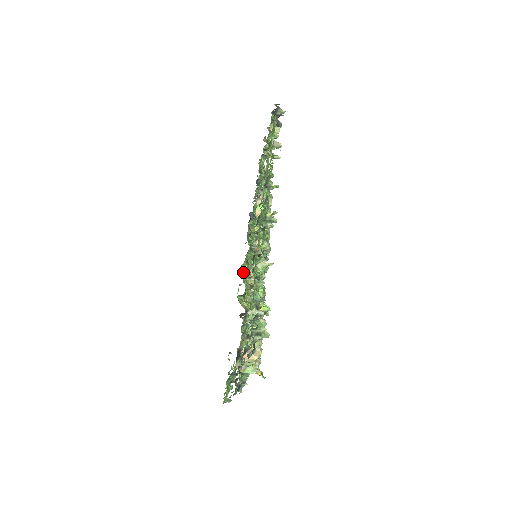
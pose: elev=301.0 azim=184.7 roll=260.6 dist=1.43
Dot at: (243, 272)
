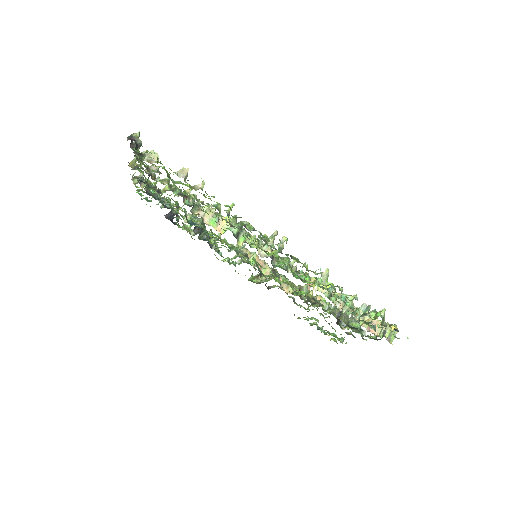
Dot at: occluded
